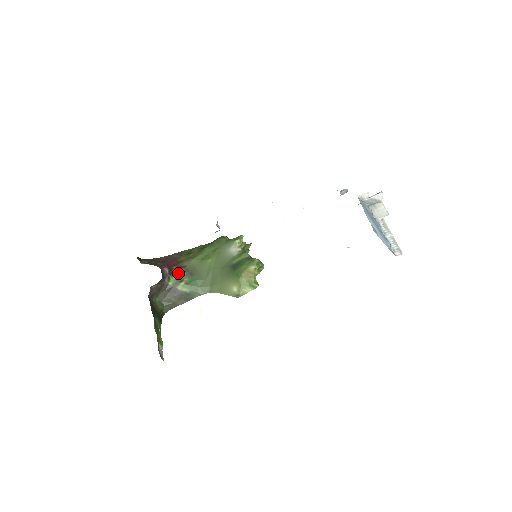
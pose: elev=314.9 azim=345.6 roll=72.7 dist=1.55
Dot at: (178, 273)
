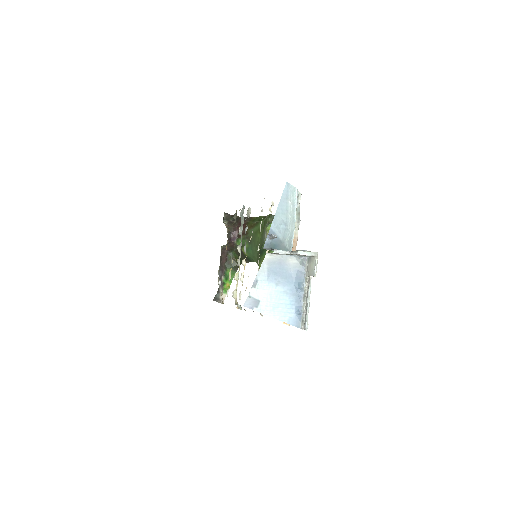
Dot at: (243, 238)
